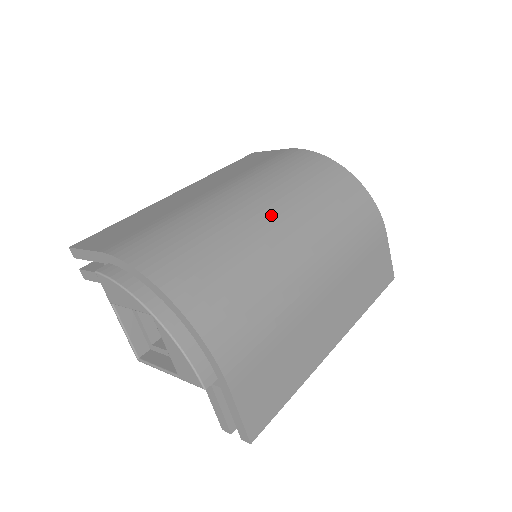
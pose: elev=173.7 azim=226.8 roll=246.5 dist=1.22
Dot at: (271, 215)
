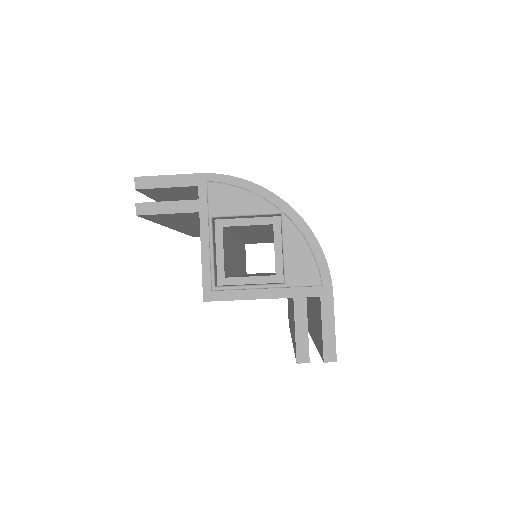
Dot at: occluded
